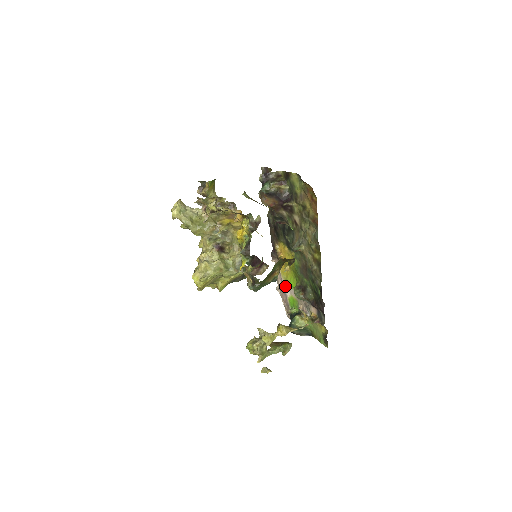
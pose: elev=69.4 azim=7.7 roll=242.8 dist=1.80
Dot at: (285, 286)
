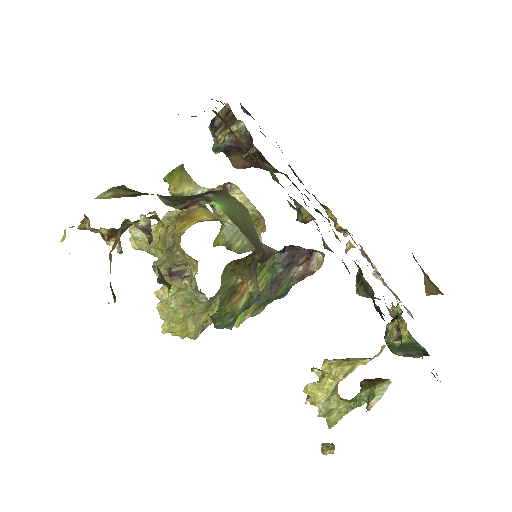
Dot at: occluded
